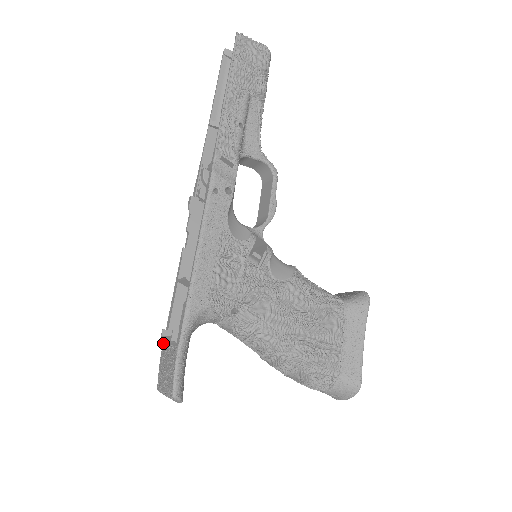
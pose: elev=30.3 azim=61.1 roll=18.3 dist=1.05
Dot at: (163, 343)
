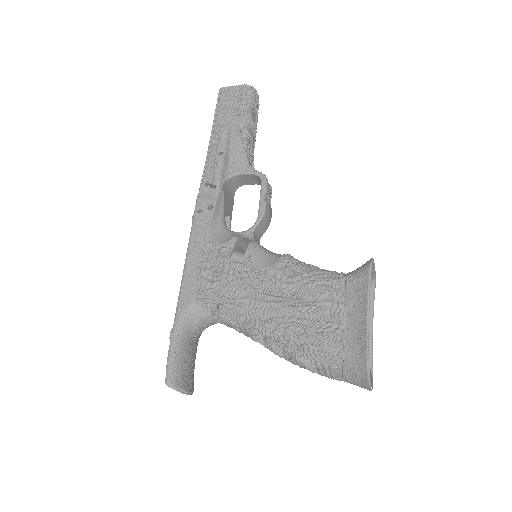
Dot at: occluded
